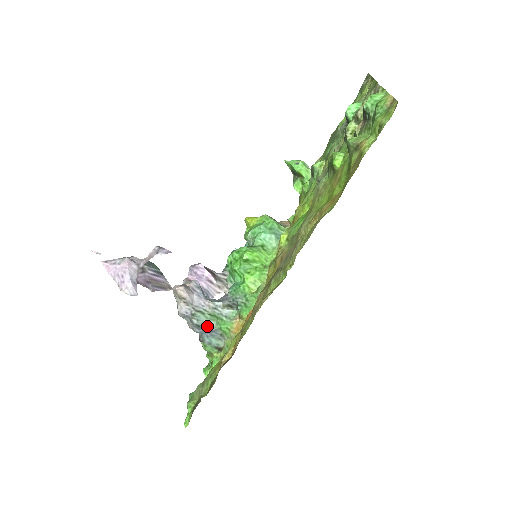
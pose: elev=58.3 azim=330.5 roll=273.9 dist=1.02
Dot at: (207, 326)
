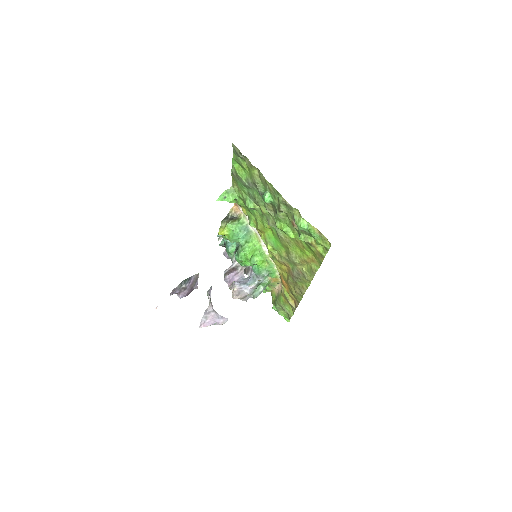
Dot at: (261, 292)
